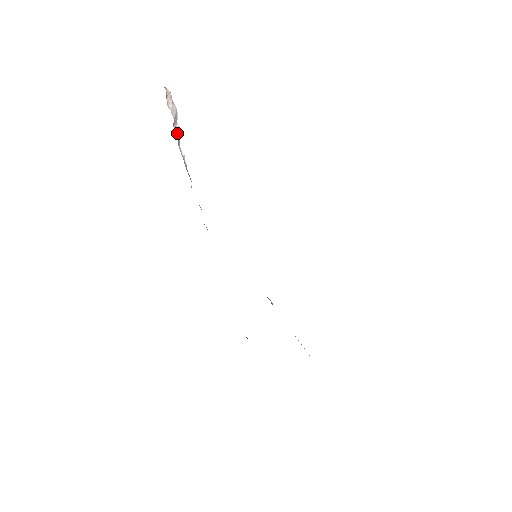
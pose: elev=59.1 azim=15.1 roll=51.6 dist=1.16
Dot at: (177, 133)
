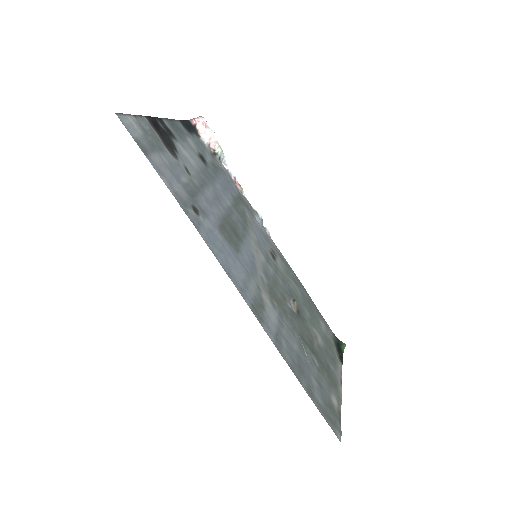
Dot at: (215, 152)
